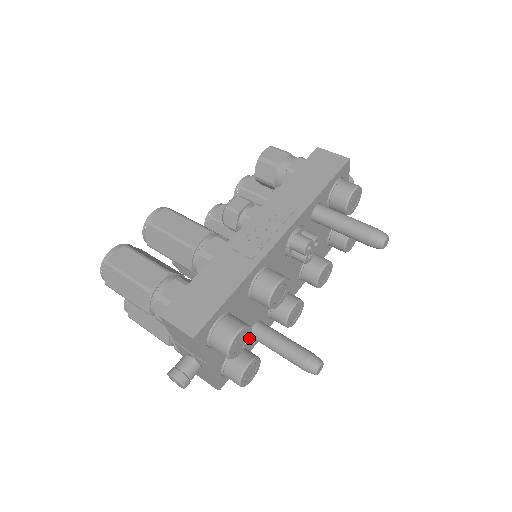
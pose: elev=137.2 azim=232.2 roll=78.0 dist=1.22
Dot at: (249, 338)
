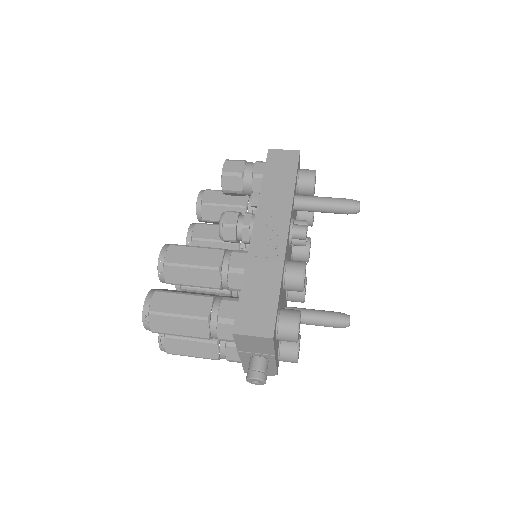
Dot at: (300, 321)
